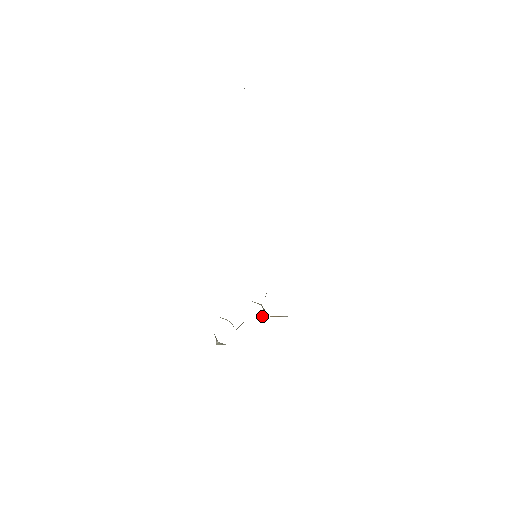
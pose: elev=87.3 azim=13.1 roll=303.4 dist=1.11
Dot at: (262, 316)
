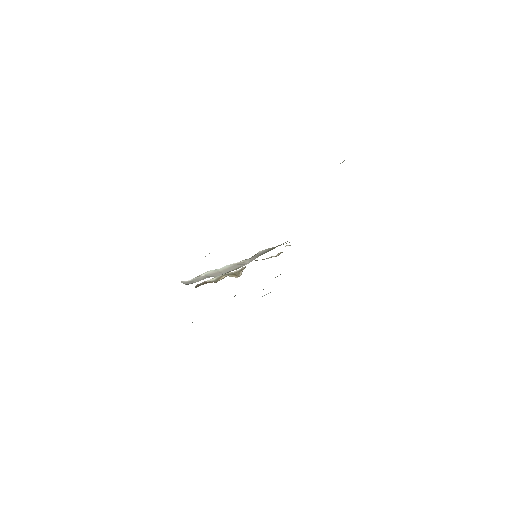
Dot at: (238, 274)
